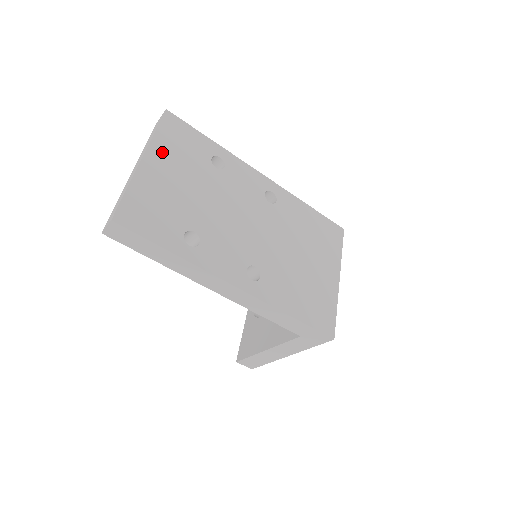
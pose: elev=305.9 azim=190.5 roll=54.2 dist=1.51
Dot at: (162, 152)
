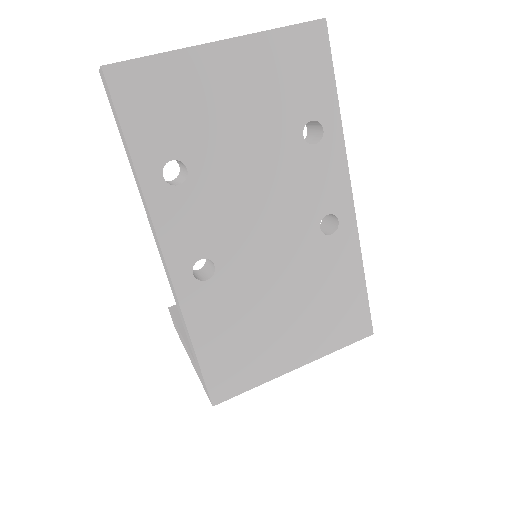
Dot at: (257, 57)
